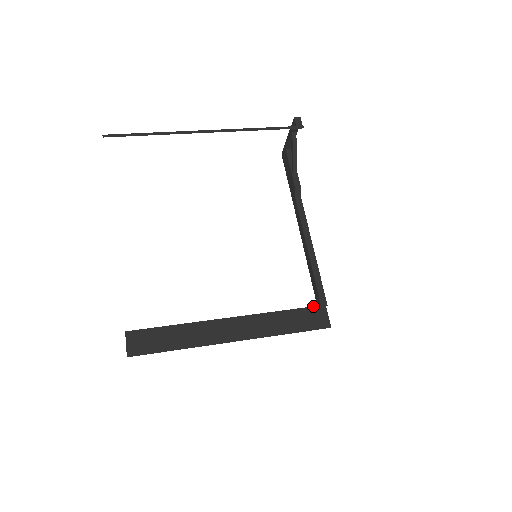
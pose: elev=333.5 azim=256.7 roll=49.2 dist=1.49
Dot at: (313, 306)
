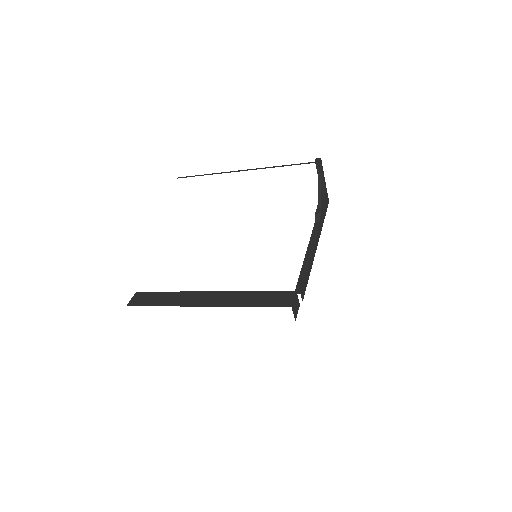
Dot at: occluded
